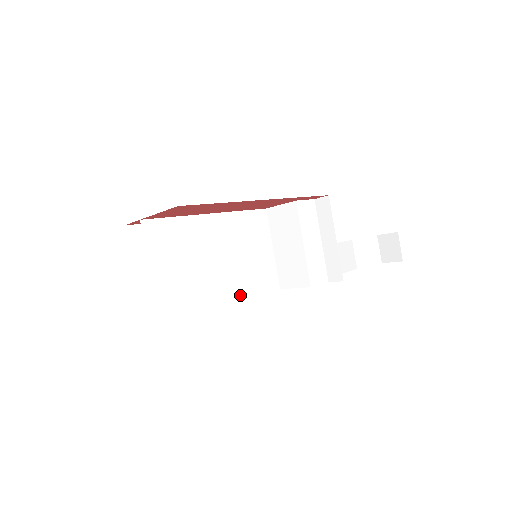
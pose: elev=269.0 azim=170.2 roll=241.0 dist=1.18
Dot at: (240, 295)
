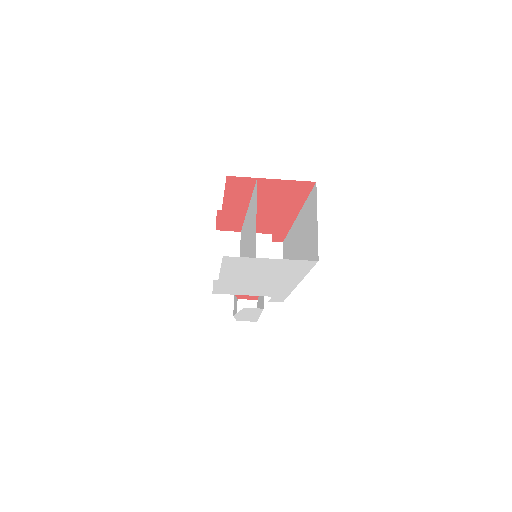
Dot at: occluded
